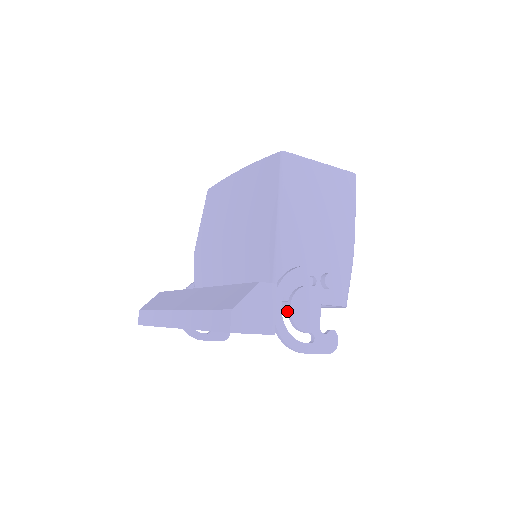
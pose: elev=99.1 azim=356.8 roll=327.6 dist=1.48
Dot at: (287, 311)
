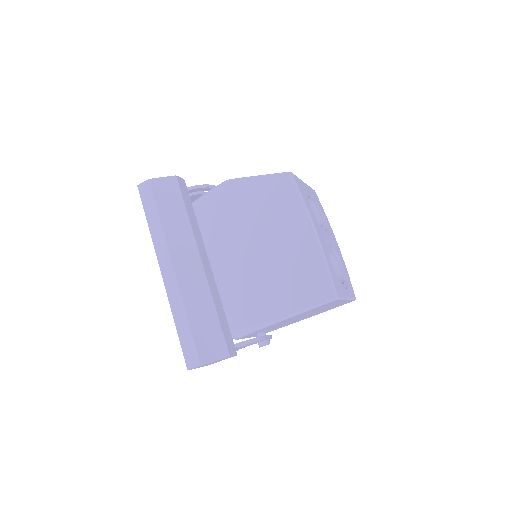
Dot at: occluded
